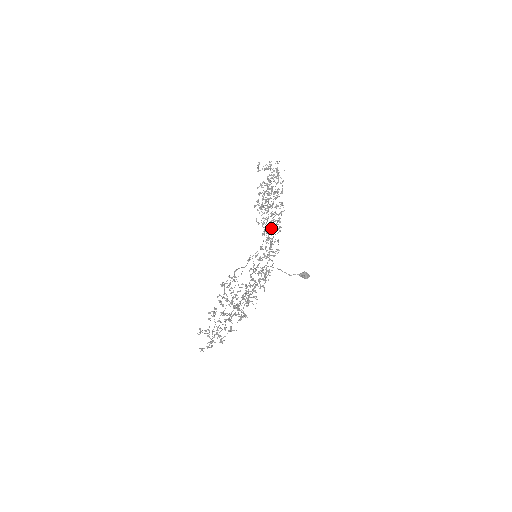
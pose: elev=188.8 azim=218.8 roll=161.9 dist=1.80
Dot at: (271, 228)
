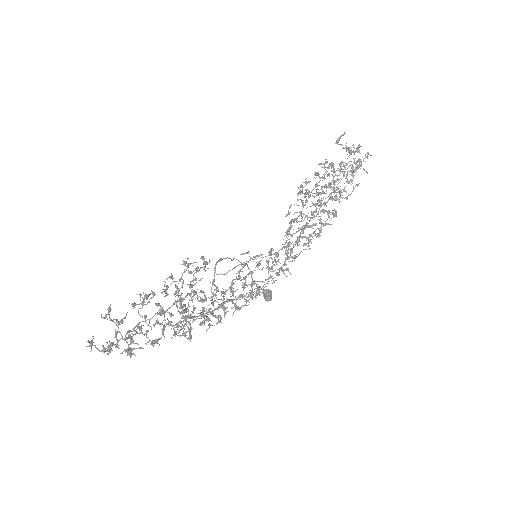
Dot at: occluded
